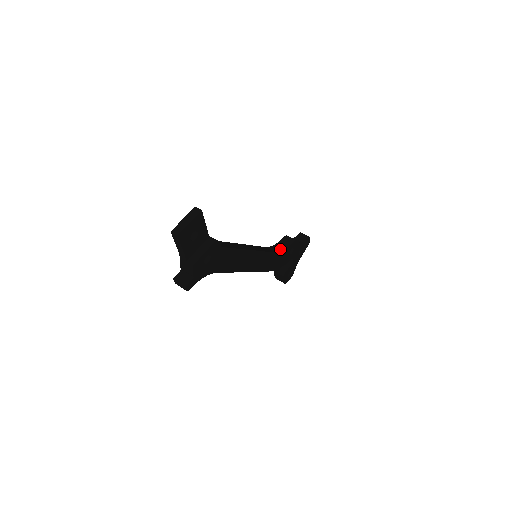
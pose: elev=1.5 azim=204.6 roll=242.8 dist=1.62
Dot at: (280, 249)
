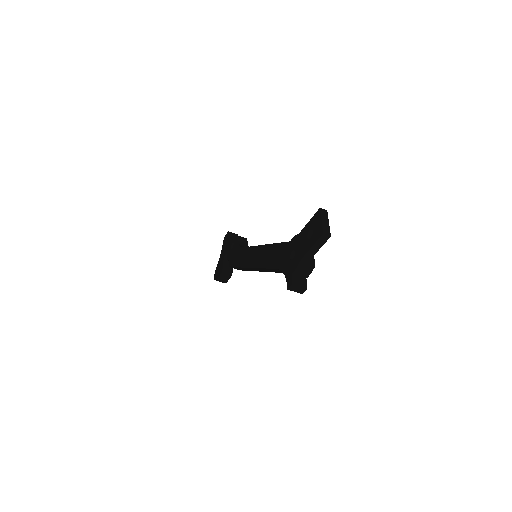
Dot at: occluded
